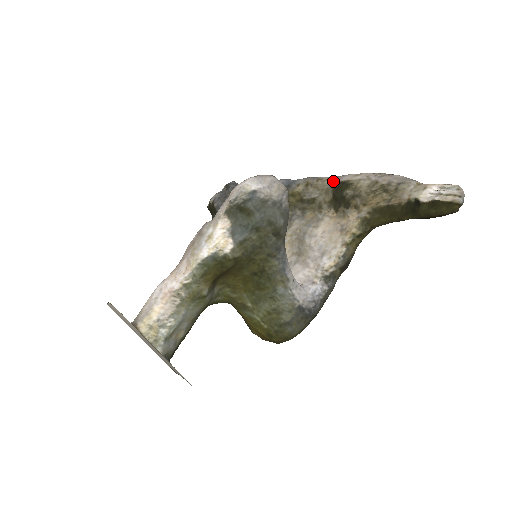
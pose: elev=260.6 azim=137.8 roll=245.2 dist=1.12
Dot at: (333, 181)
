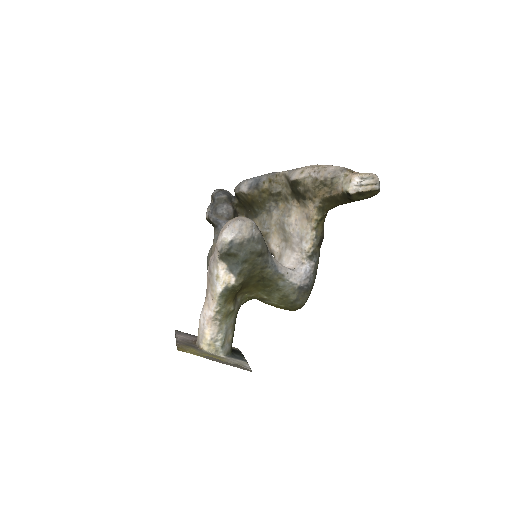
Dot at: (287, 178)
